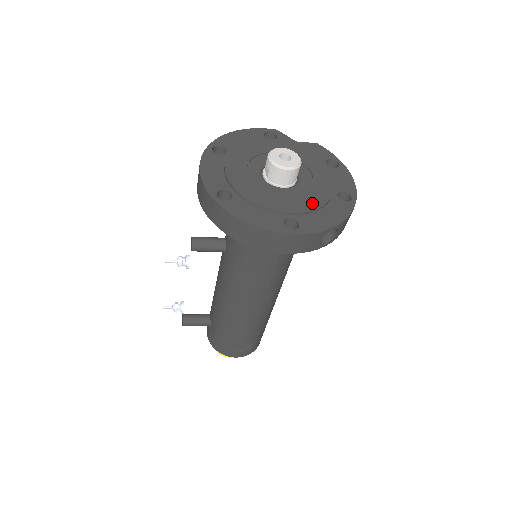
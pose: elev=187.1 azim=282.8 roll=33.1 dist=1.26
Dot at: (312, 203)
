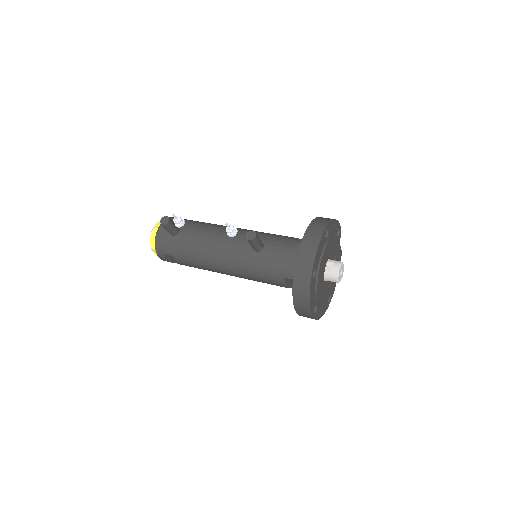
Dot at: (325, 300)
